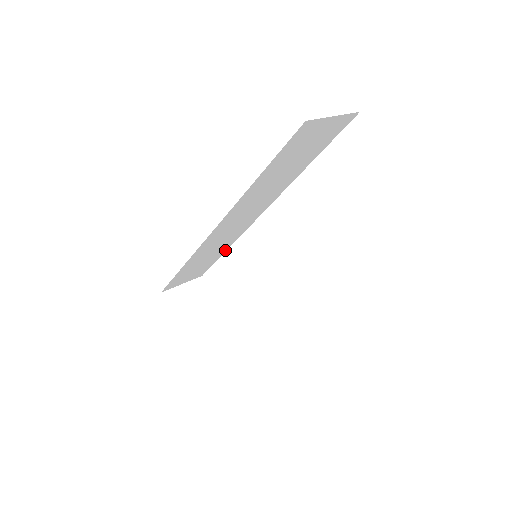
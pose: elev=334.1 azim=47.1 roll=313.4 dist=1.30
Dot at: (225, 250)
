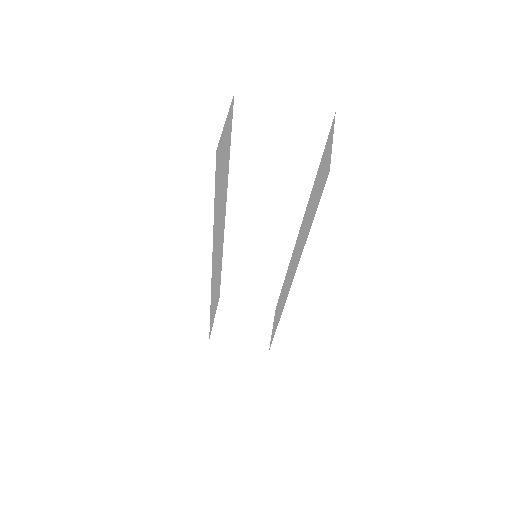
Dot at: (221, 268)
